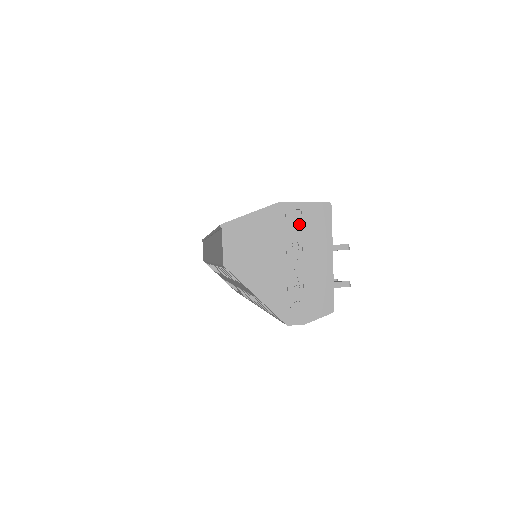
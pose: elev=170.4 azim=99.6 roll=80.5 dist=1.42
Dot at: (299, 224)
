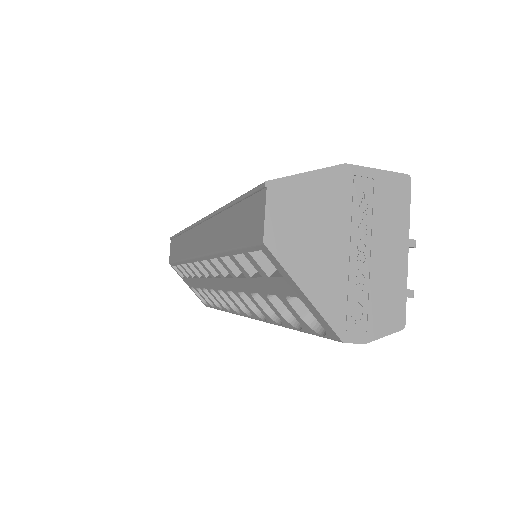
Dot at: (370, 198)
